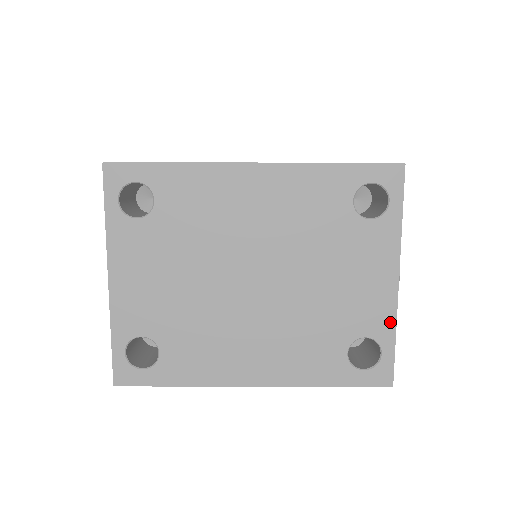
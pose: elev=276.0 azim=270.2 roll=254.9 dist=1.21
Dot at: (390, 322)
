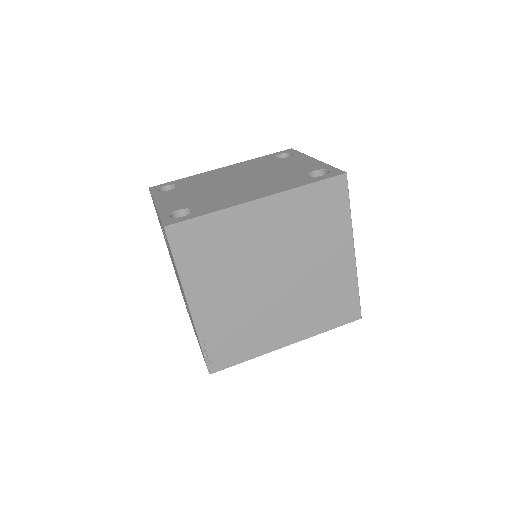
Dot at: (323, 165)
